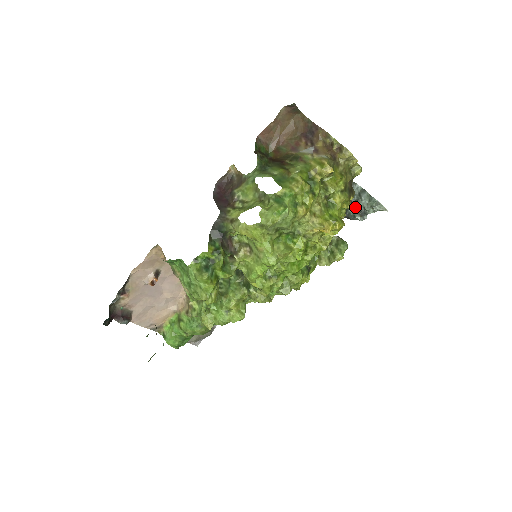
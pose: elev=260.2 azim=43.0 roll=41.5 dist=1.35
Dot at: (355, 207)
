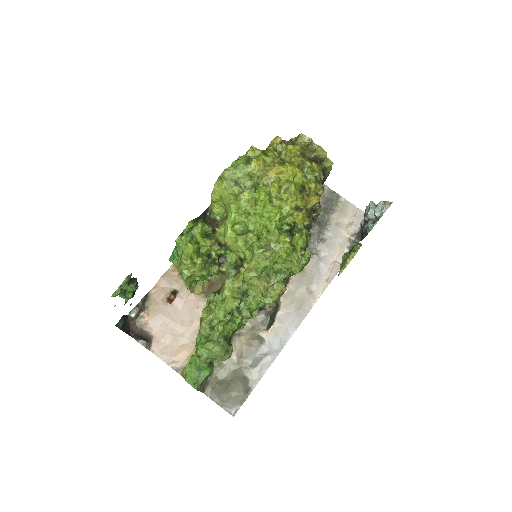
Dot at: (368, 222)
